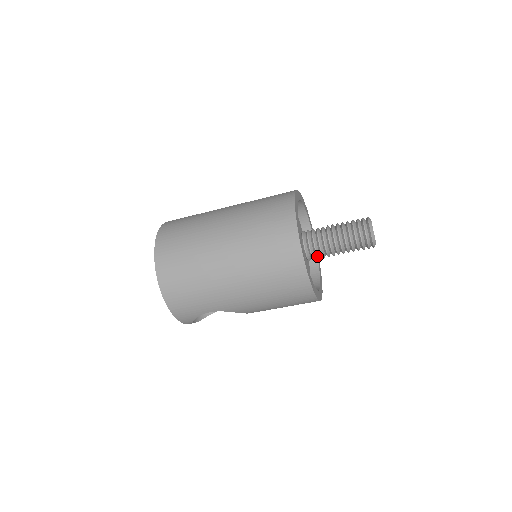
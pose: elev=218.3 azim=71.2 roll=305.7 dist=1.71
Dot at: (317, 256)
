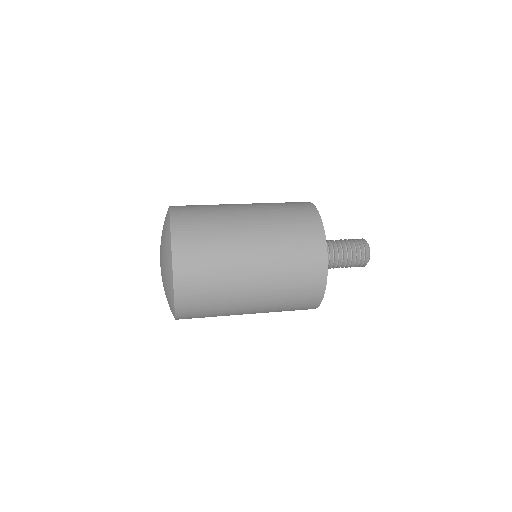
Dot at: occluded
